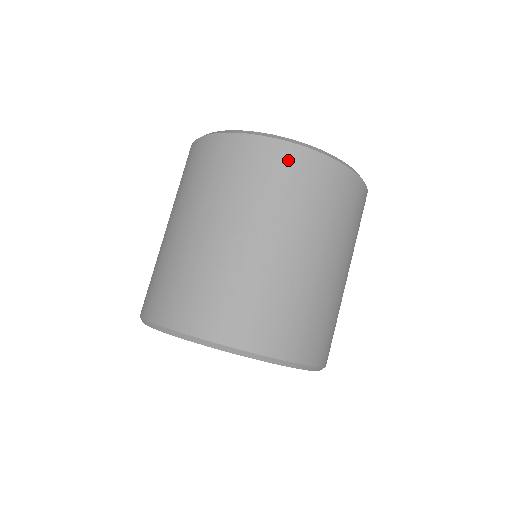
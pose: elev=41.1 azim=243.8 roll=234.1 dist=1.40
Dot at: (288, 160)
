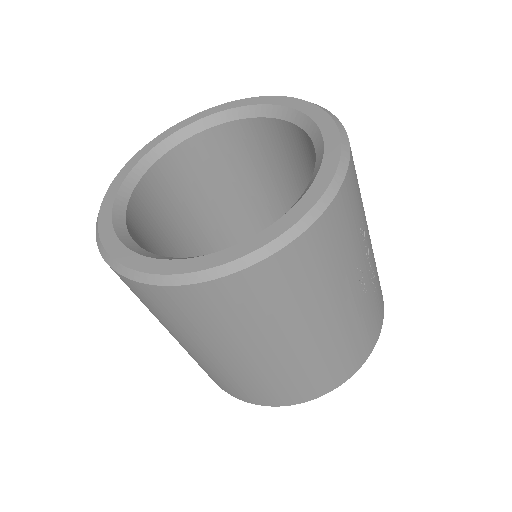
Dot at: (131, 288)
